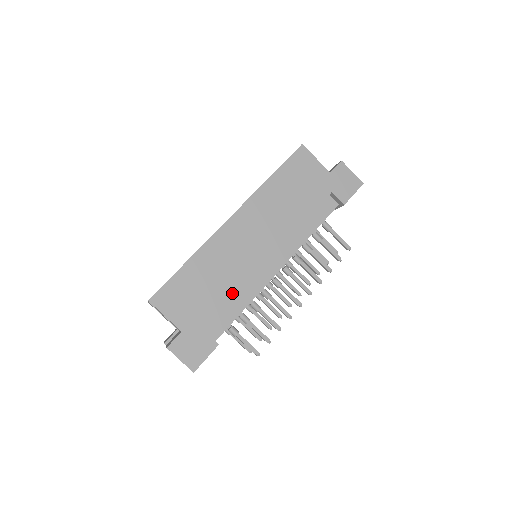
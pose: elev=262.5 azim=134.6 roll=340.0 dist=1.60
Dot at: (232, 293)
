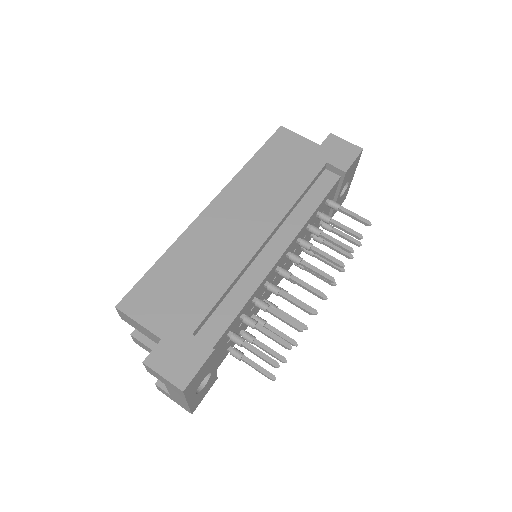
Dot at: (223, 284)
